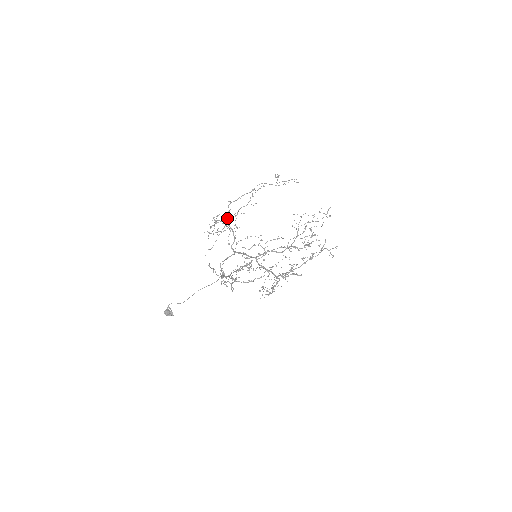
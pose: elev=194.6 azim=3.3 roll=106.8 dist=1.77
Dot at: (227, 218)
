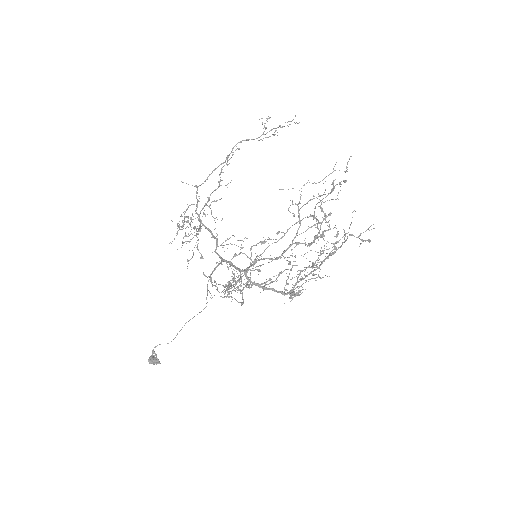
Dot at: (196, 213)
